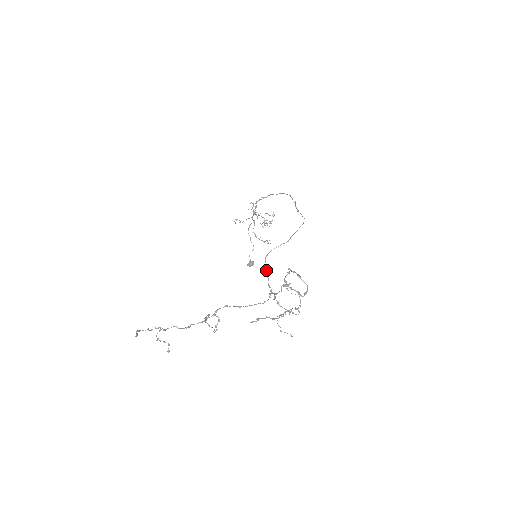
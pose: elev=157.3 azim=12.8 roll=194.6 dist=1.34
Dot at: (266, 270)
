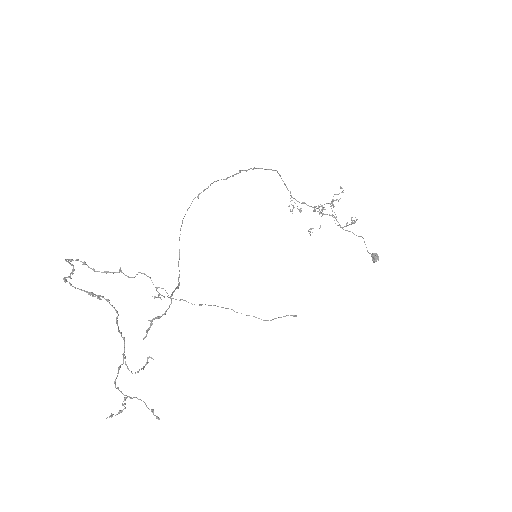
Dot at: occluded
